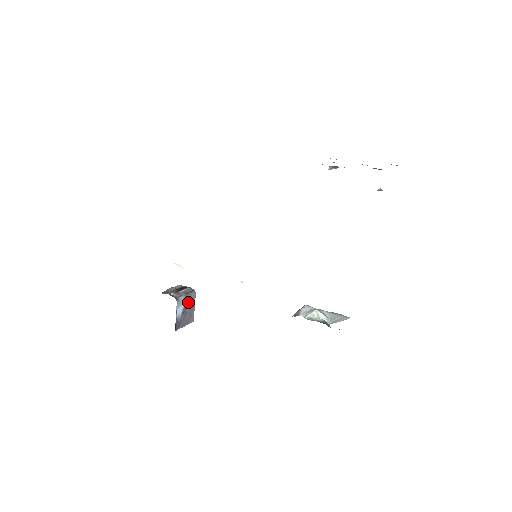
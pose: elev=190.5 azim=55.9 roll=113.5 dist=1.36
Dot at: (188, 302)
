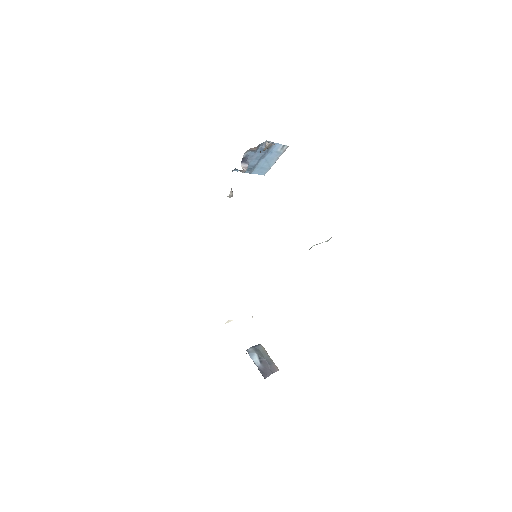
Dot at: (260, 353)
